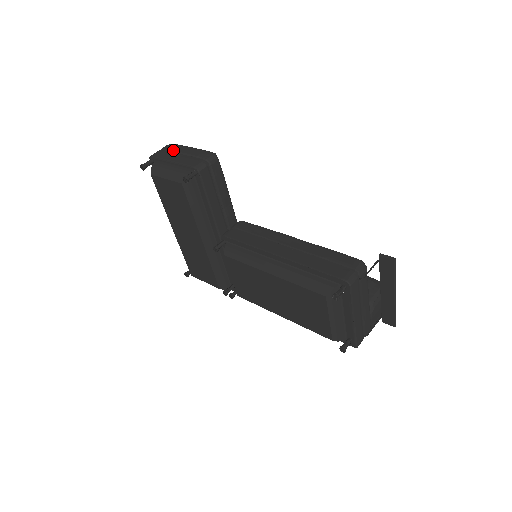
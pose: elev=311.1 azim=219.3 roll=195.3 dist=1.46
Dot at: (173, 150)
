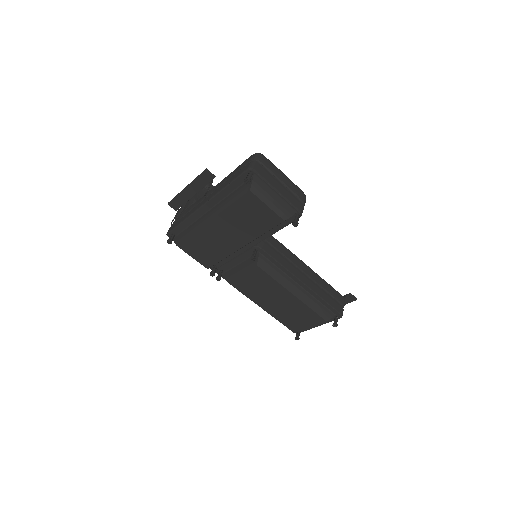
Dot at: (273, 172)
